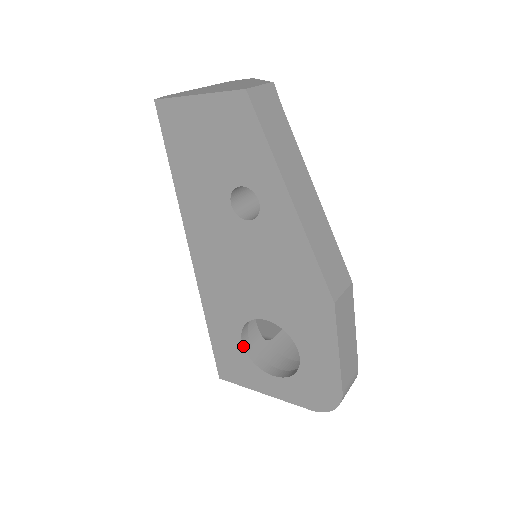
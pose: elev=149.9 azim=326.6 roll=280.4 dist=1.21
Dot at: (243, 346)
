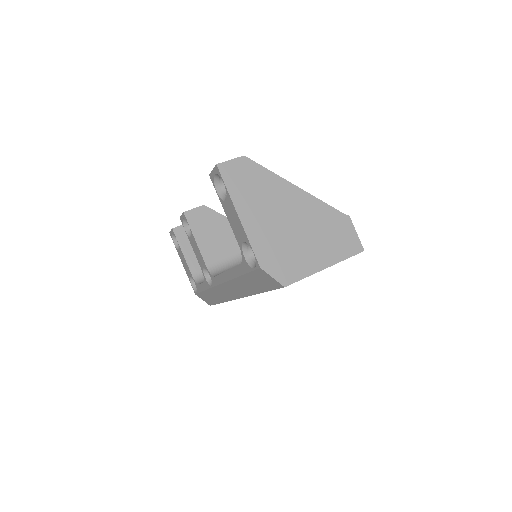
Dot at: occluded
